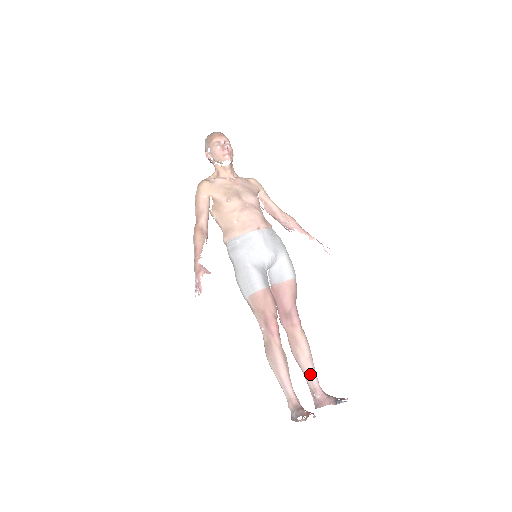
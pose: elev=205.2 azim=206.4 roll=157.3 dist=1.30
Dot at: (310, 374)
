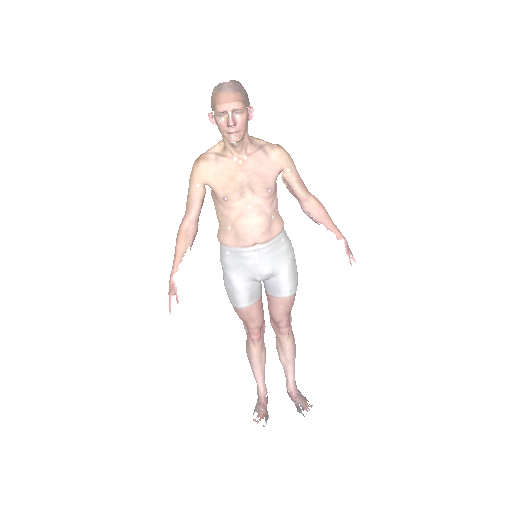
Dot at: (287, 372)
